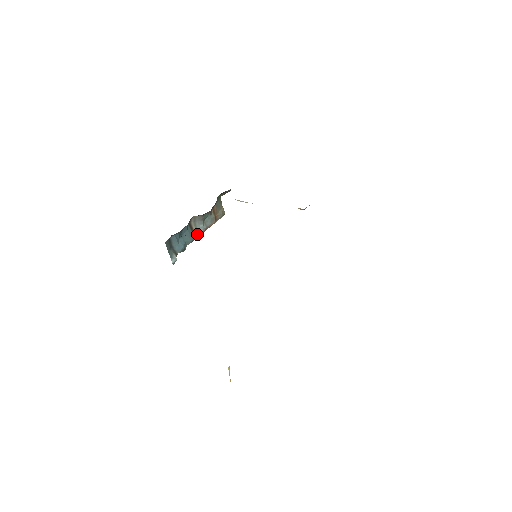
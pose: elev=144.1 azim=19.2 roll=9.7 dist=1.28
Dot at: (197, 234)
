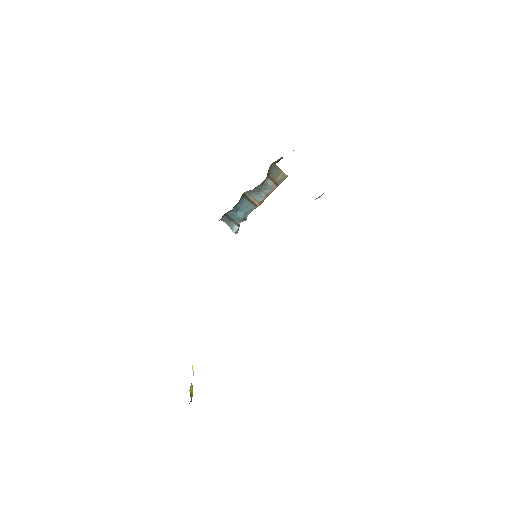
Dot at: (257, 203)
